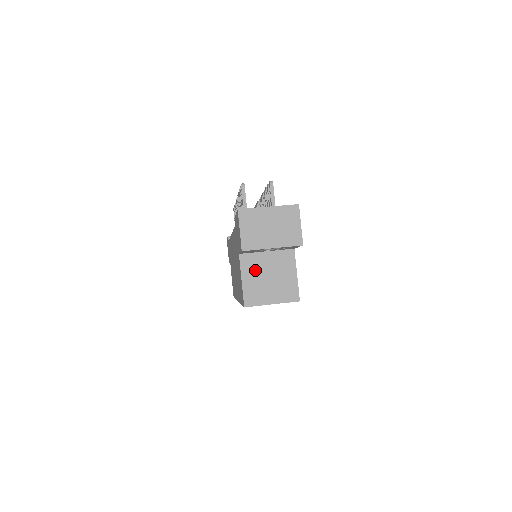
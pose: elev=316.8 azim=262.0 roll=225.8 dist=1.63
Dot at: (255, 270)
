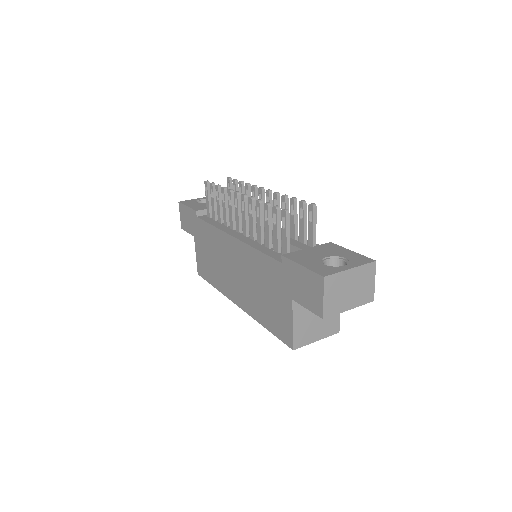
Dot at: (305, 312)
